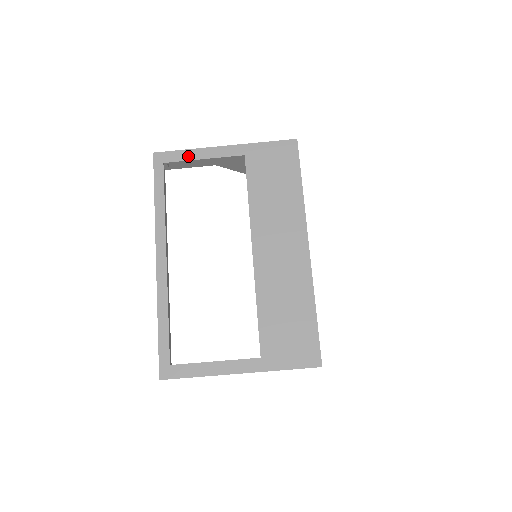
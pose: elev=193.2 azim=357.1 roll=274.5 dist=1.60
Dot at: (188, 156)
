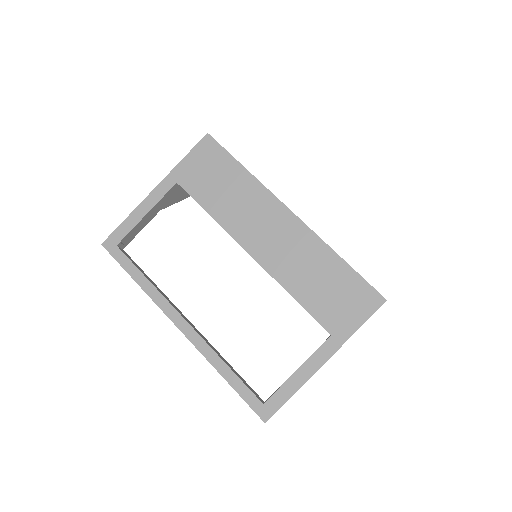
Dot at: (132, 223)
